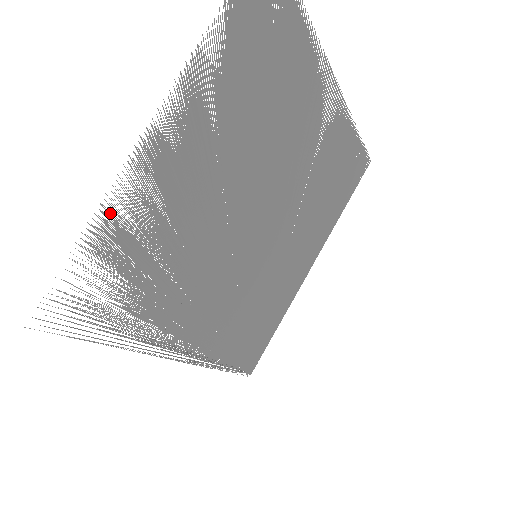
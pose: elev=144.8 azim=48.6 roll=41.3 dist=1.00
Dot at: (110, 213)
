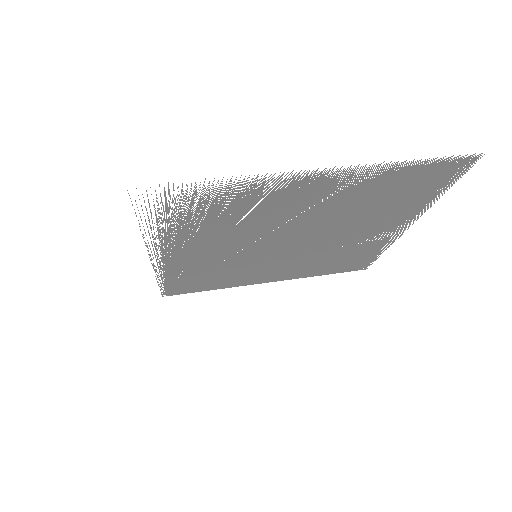
Dot at: occluded
